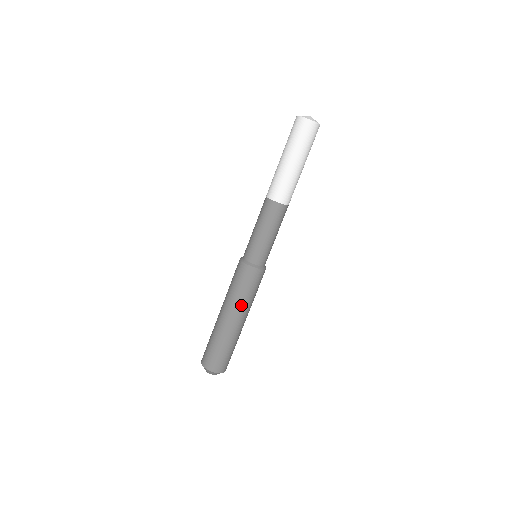
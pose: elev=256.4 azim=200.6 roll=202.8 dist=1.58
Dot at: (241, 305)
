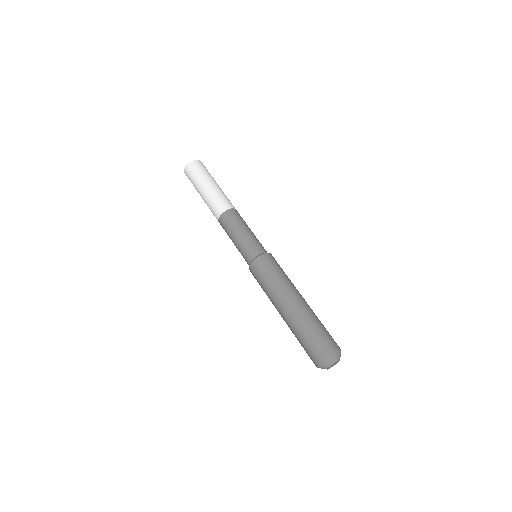
Dot at: (275, 292)
